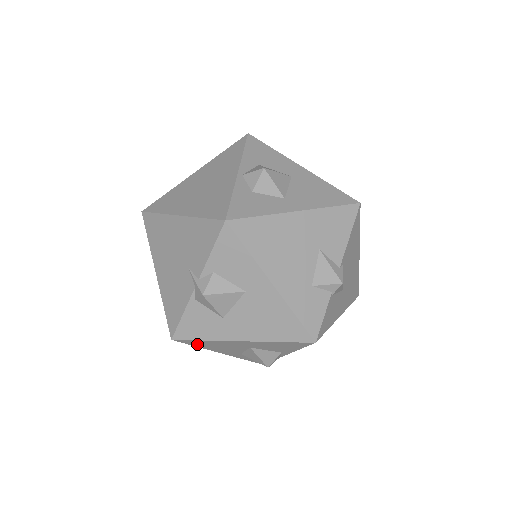
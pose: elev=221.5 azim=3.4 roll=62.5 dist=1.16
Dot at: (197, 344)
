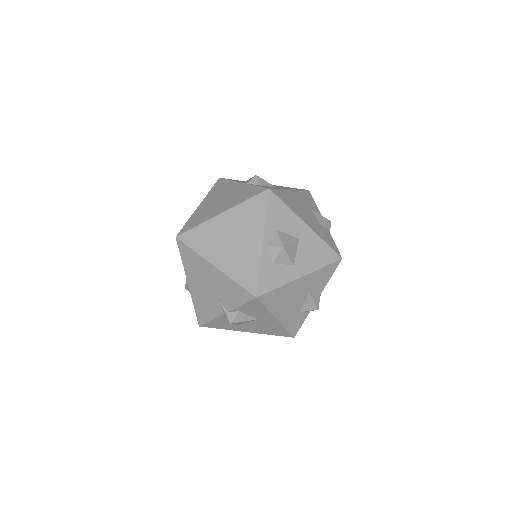
Dot at: occluded
